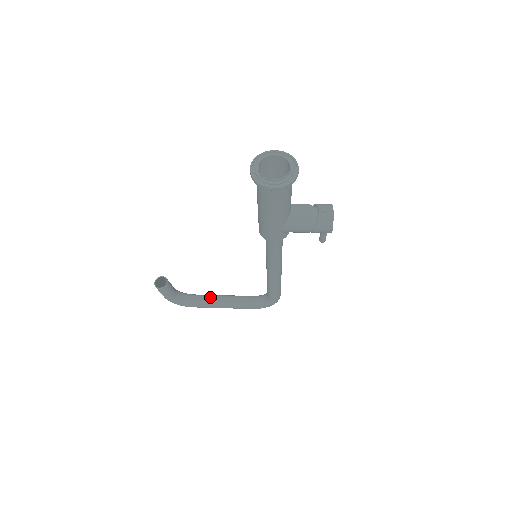
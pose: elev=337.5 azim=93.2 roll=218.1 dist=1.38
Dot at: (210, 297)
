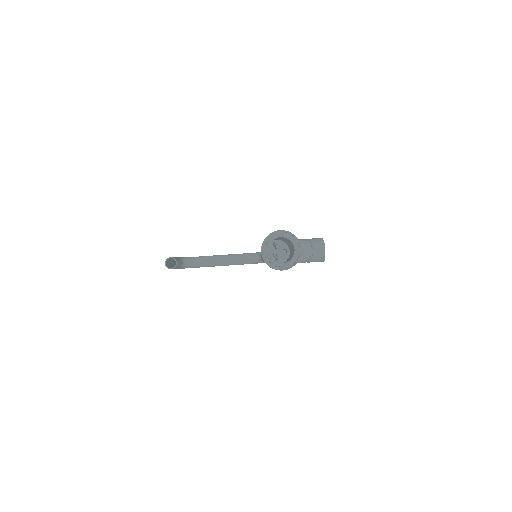
Dot at: (211, 259)
